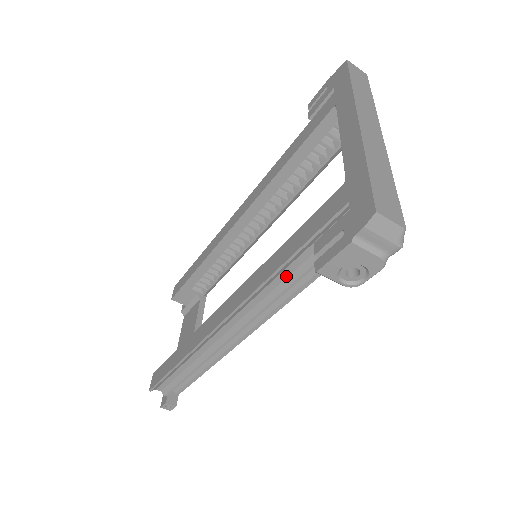
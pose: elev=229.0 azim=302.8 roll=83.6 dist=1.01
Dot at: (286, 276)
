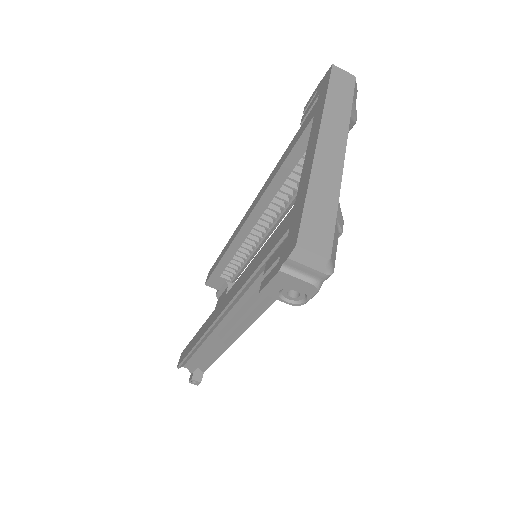
Dot at: (259, 285)
